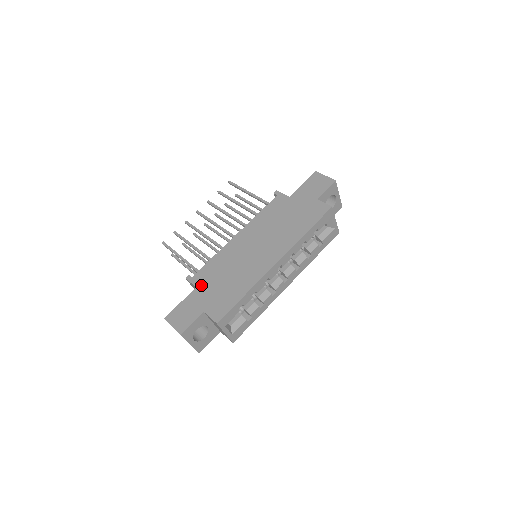
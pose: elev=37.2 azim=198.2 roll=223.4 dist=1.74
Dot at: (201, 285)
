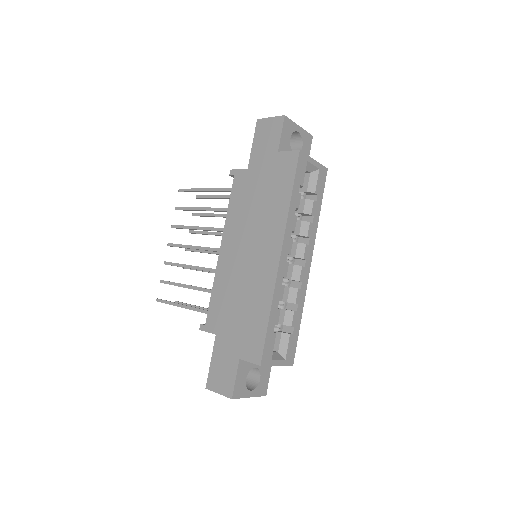
Dot at: (219, 329)
